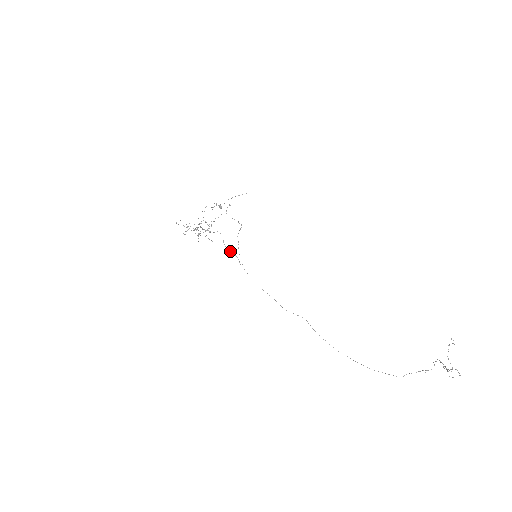
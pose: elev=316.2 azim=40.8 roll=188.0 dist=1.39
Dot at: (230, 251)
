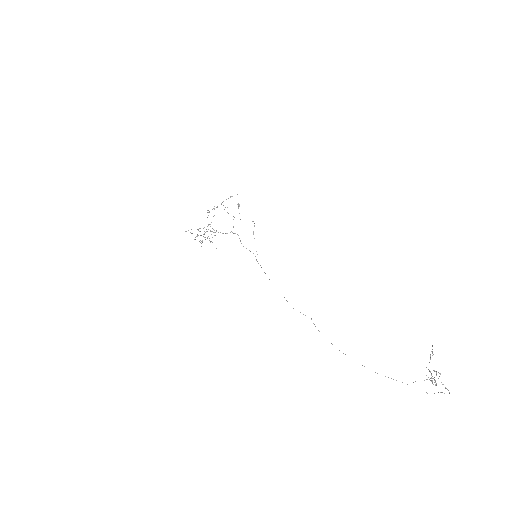
Dot at: occluded
